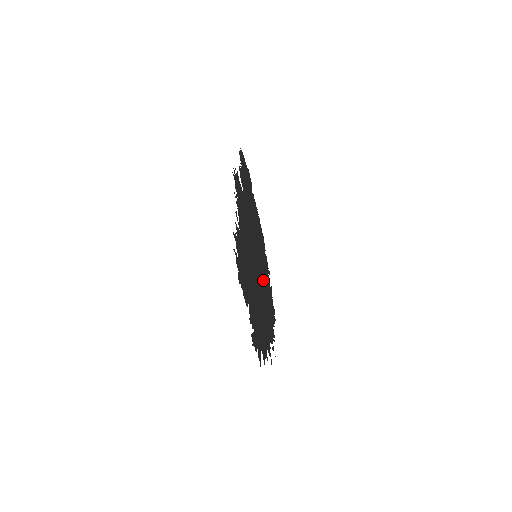
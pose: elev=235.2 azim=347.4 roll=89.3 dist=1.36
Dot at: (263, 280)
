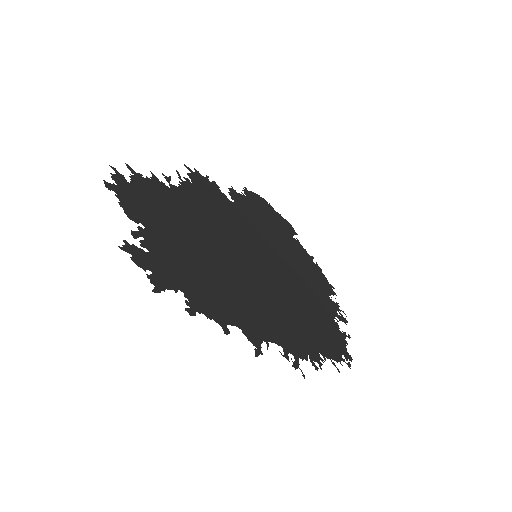
Dot at: (287, 293)
